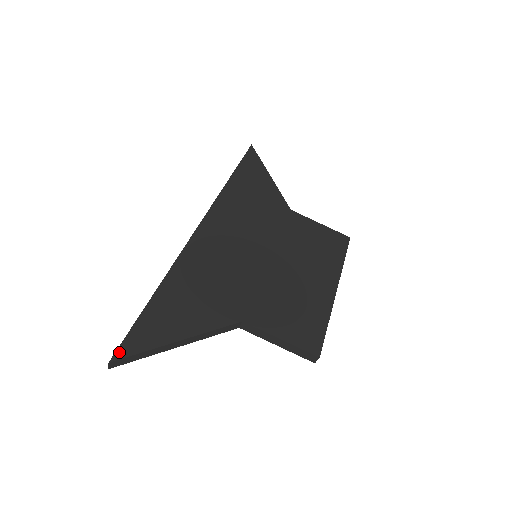
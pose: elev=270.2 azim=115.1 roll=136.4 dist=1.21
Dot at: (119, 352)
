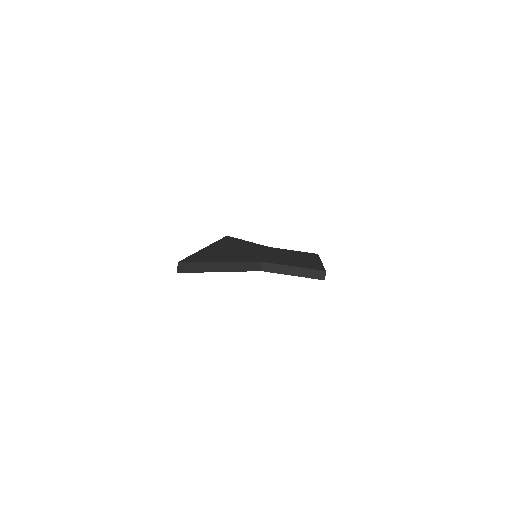
Dot at: (183, 261)
